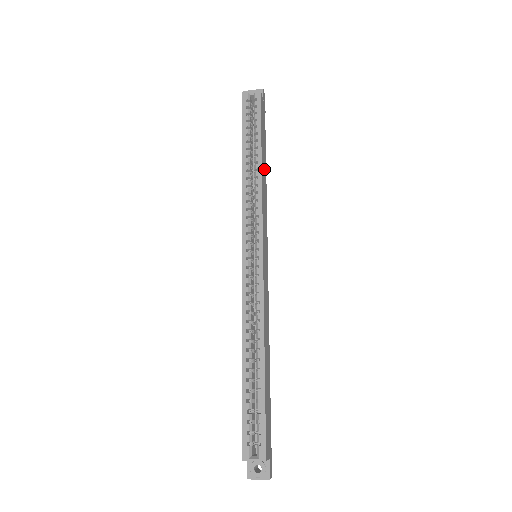
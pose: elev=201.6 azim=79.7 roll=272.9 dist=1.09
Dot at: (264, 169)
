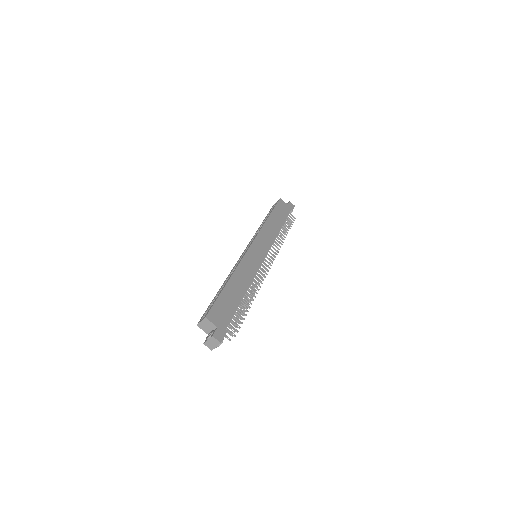
Dot at: (275, 225)
